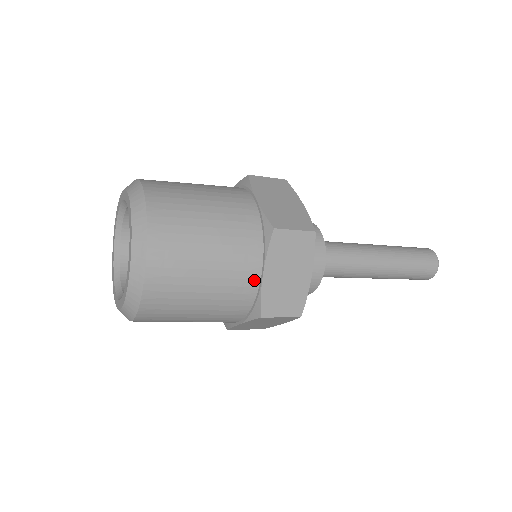
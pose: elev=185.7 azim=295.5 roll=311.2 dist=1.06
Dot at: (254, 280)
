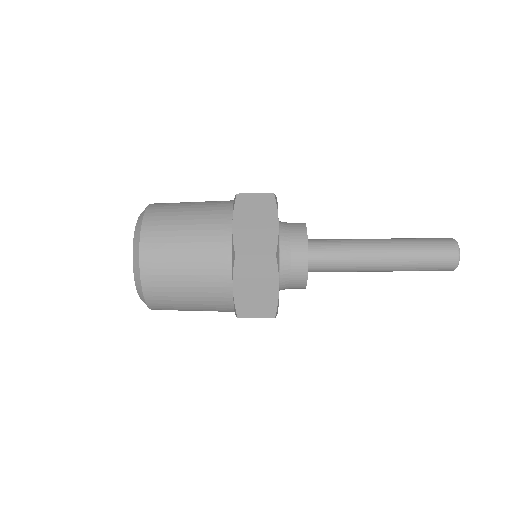
Dot at: (227, 230)
